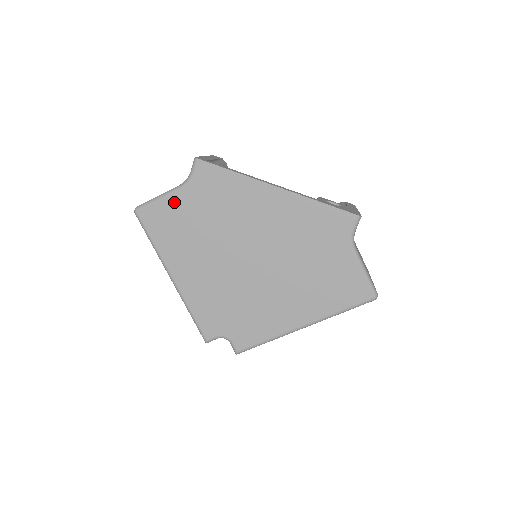
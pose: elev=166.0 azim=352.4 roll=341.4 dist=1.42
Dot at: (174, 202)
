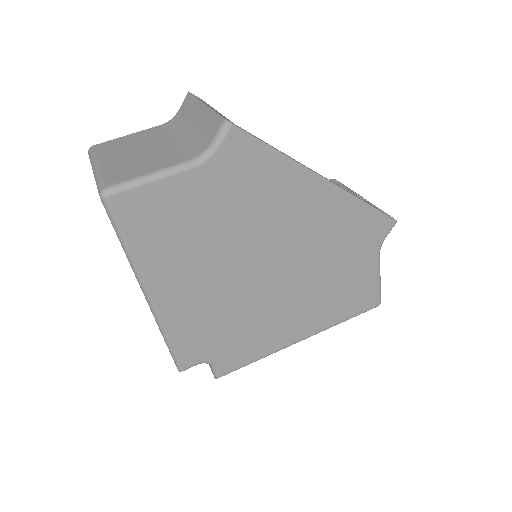
Dot at: (178, 187)
